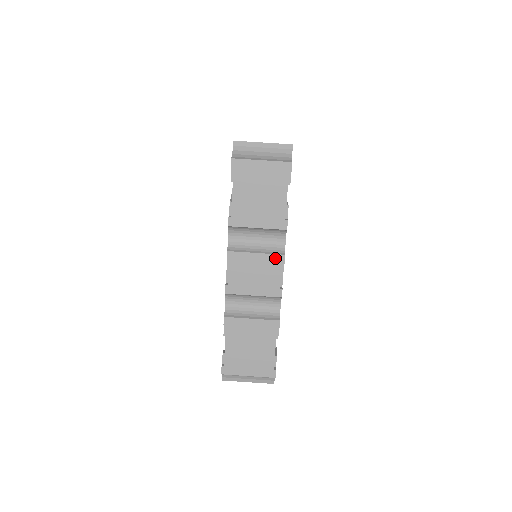
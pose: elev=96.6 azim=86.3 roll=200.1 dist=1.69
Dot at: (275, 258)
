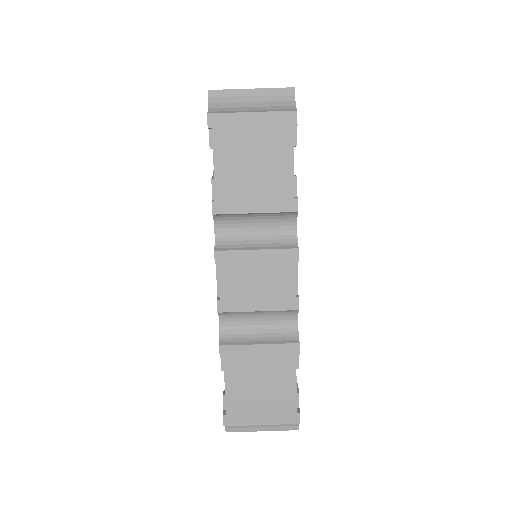
Dot at: (284, 254)
